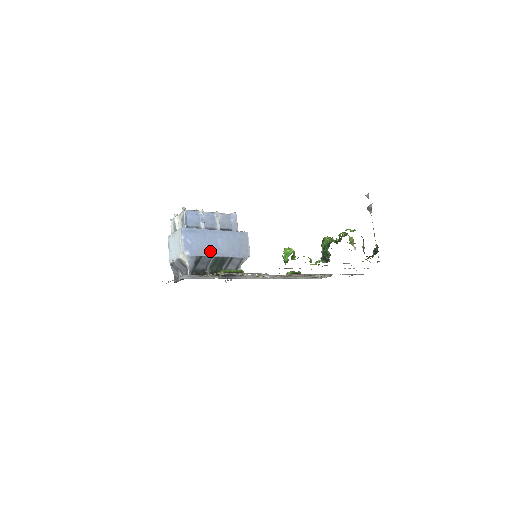
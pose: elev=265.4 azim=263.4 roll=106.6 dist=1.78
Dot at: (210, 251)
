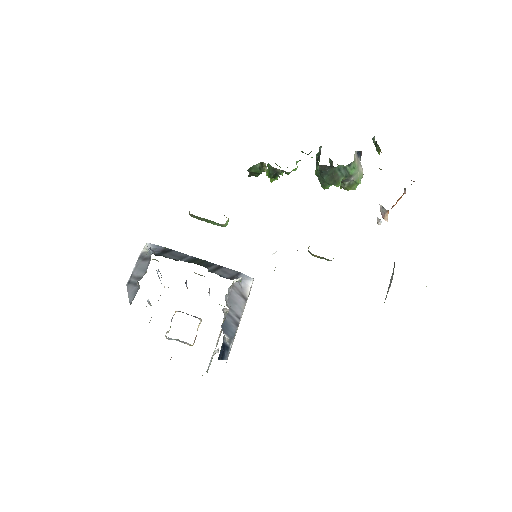
Dot at: occluded
